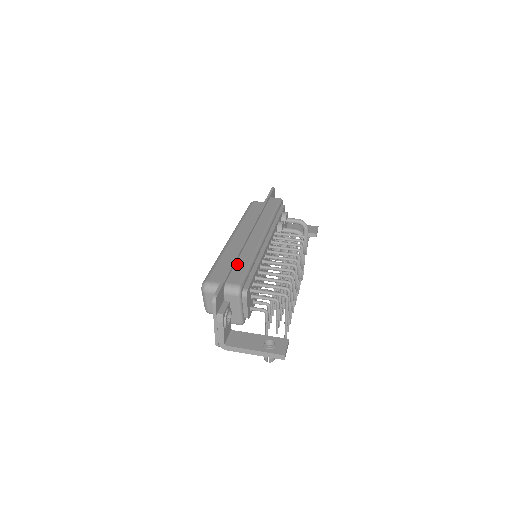
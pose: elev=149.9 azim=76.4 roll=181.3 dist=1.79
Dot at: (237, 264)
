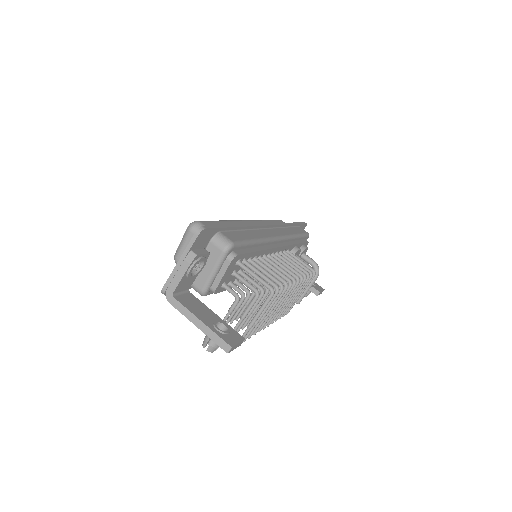
Dot at: (240, 231)
